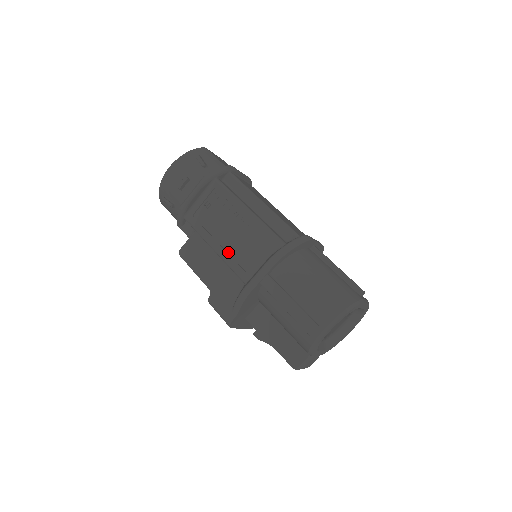
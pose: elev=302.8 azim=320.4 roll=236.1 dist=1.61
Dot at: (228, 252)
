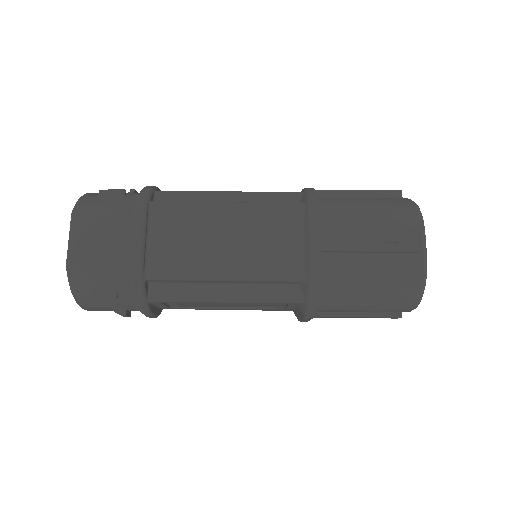
Dot at: (246, 307)
